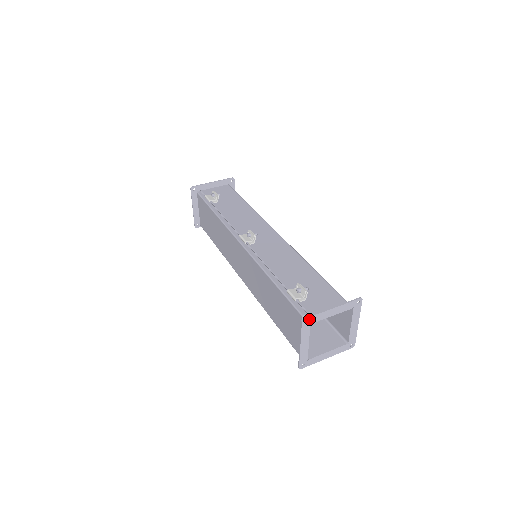
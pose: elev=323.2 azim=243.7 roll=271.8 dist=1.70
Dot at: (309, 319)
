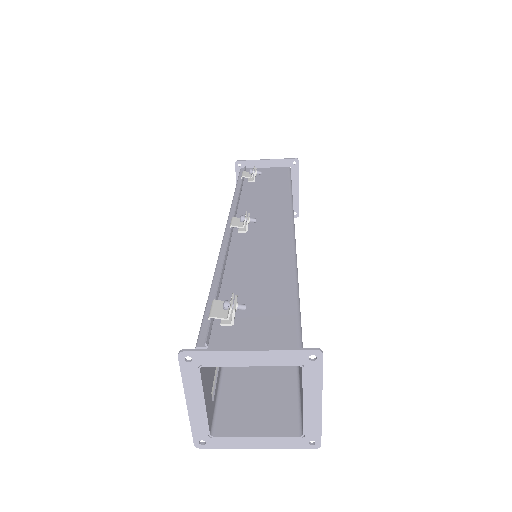
Dot at: (194, 355)
